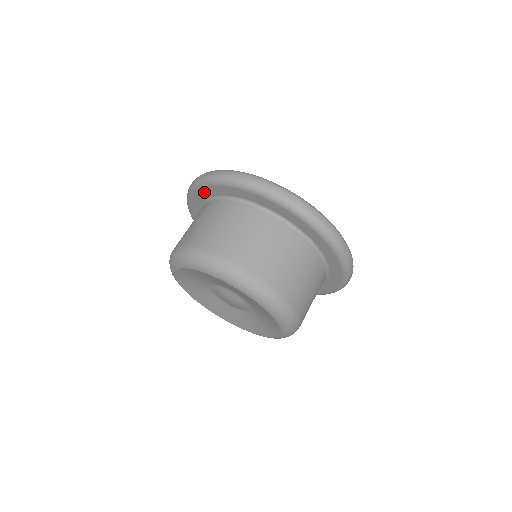
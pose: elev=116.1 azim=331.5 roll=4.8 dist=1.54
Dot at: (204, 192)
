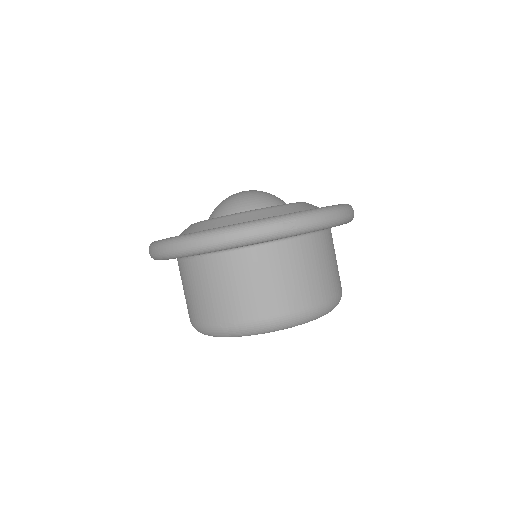
Dot at: occluded
